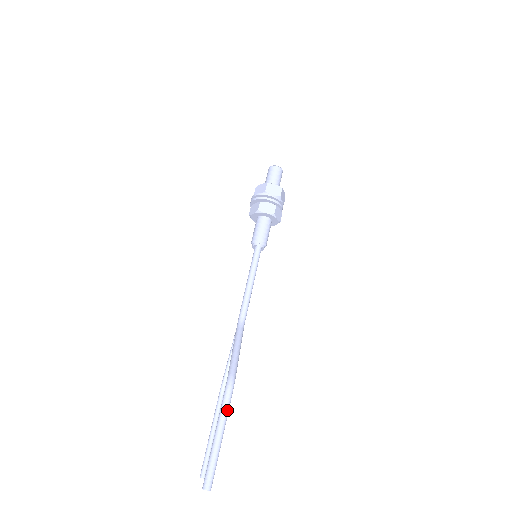
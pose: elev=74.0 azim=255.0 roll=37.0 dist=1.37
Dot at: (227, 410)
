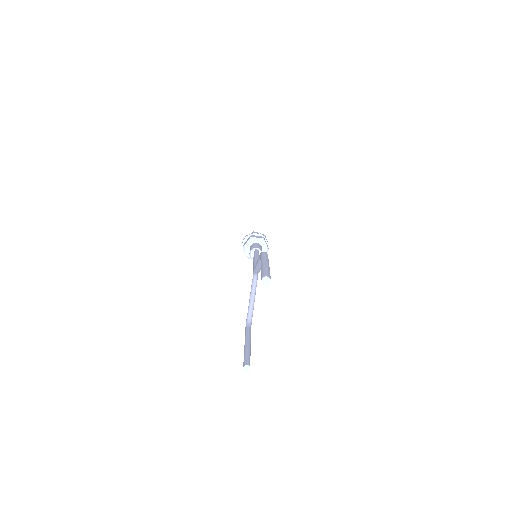
Dot at: (267, 258)
